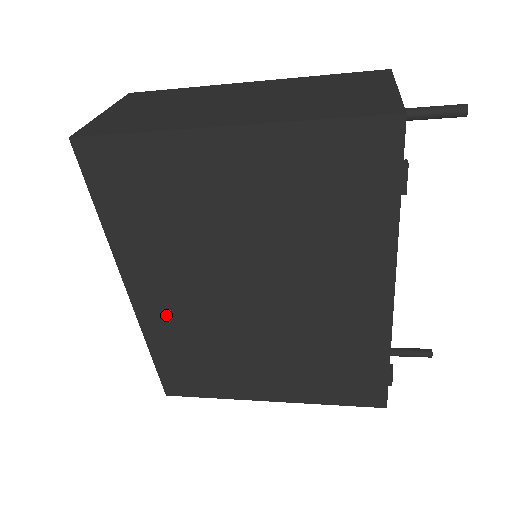
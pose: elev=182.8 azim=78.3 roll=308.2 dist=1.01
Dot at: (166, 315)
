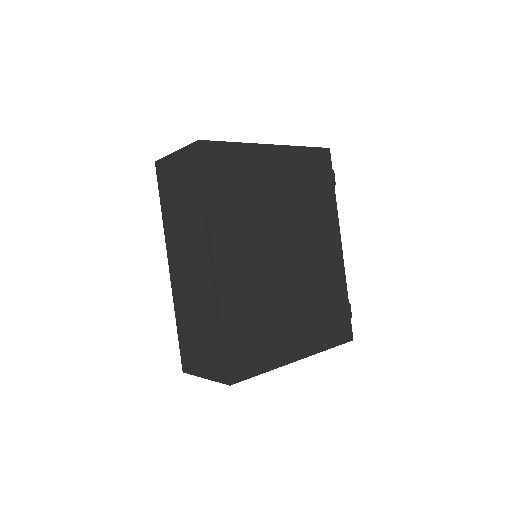
Dot at: (238, 282)
